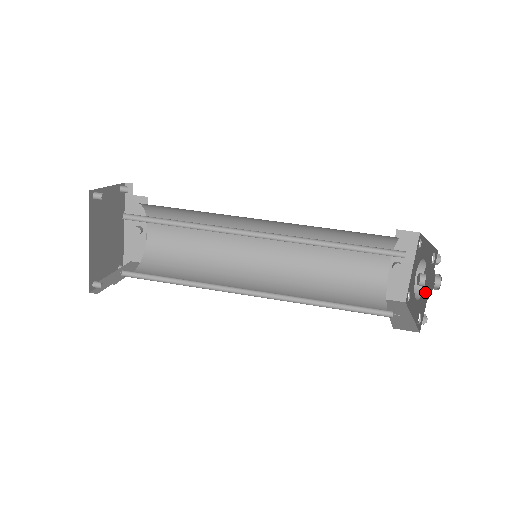
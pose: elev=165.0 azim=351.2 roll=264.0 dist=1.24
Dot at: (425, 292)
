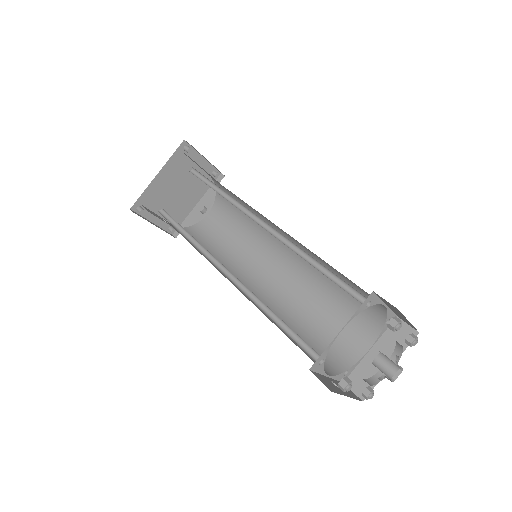
Dot at: occluded
